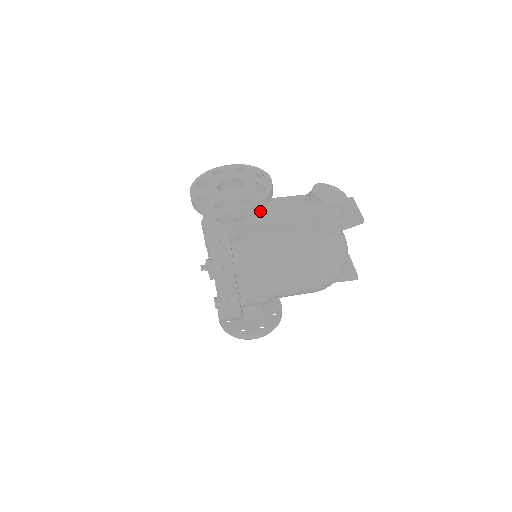
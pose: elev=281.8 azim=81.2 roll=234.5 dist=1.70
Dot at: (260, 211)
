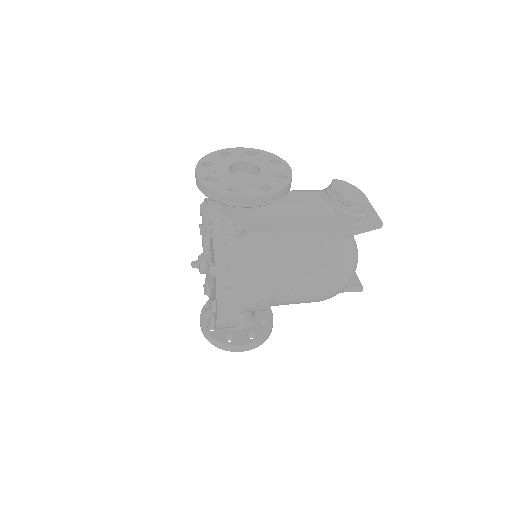
Dot at: (273, 203)
